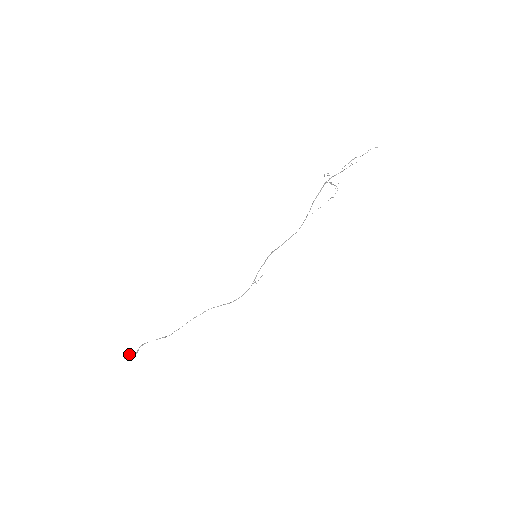
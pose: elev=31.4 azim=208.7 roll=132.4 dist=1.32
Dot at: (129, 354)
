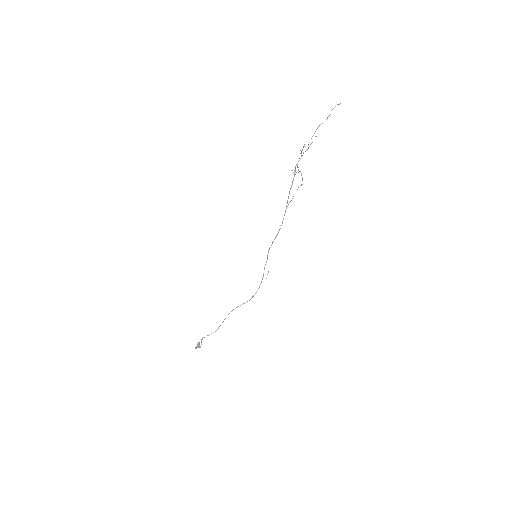
Dot at: (197, 346)
